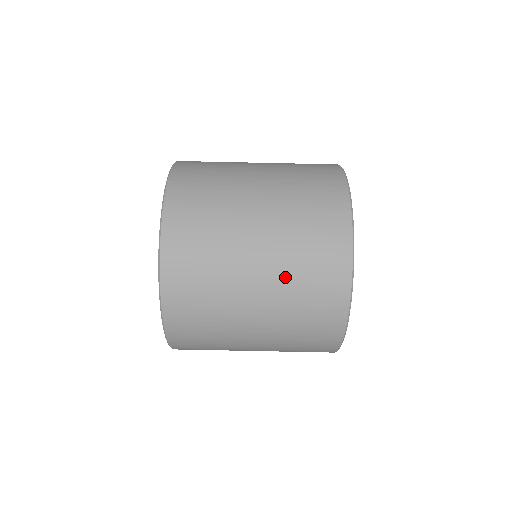
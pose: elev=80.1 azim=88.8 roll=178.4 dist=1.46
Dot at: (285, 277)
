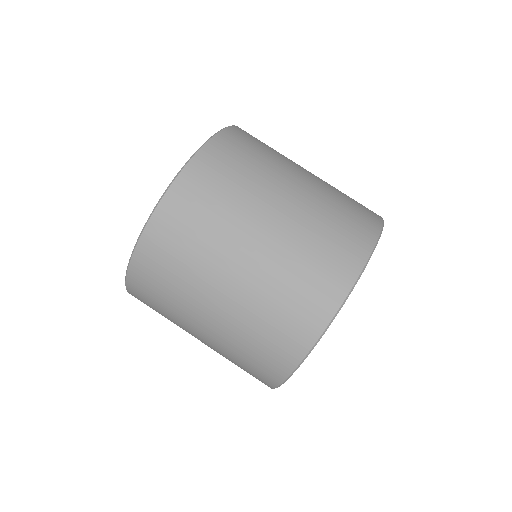
Dot at: (285, 256)
